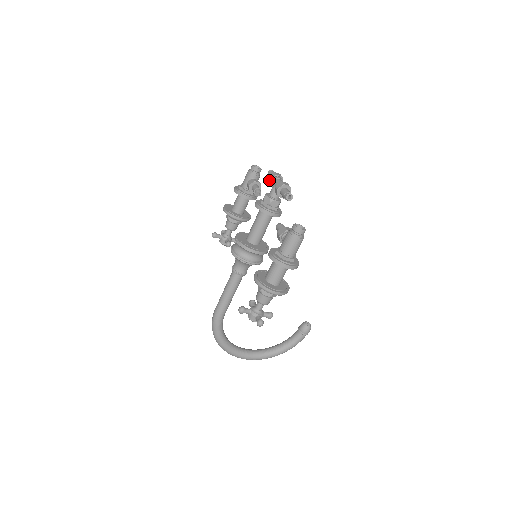
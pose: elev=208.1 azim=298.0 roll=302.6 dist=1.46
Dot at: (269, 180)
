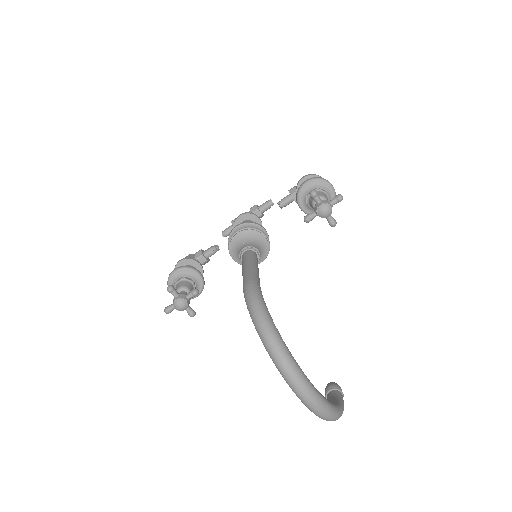
Dot at: occluded
